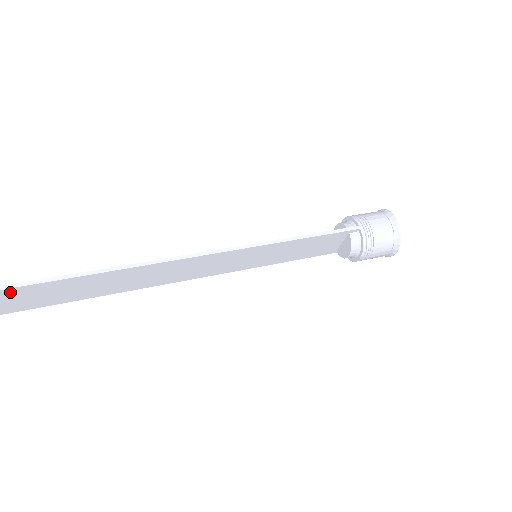
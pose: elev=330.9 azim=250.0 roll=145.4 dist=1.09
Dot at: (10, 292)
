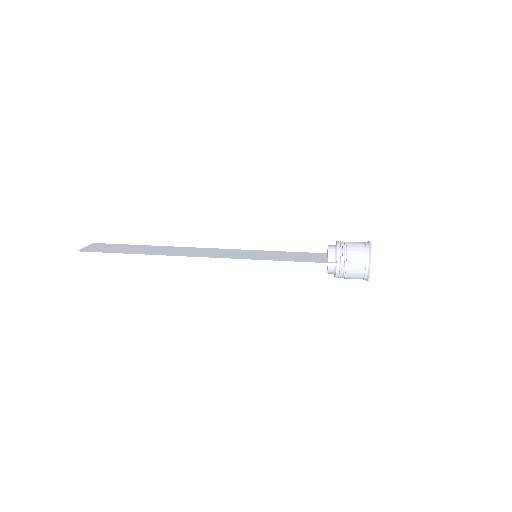
Dot at: (99, 253)
